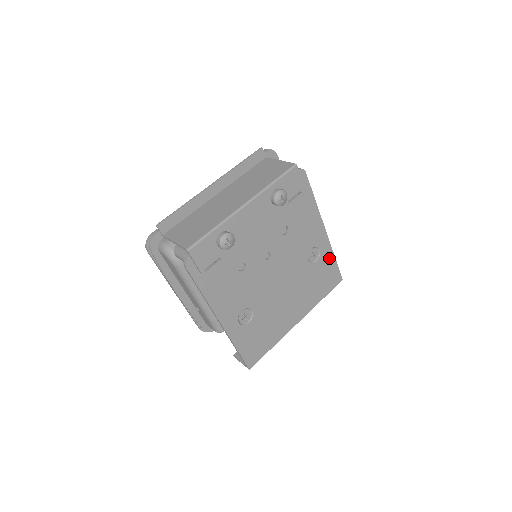
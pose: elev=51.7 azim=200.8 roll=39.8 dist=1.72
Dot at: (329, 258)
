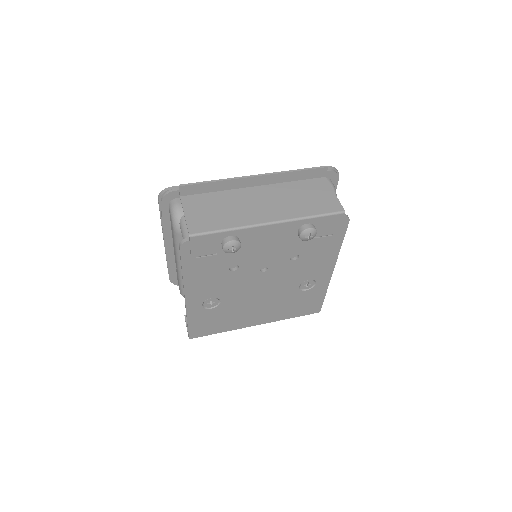
Dot at: (320, 292)
